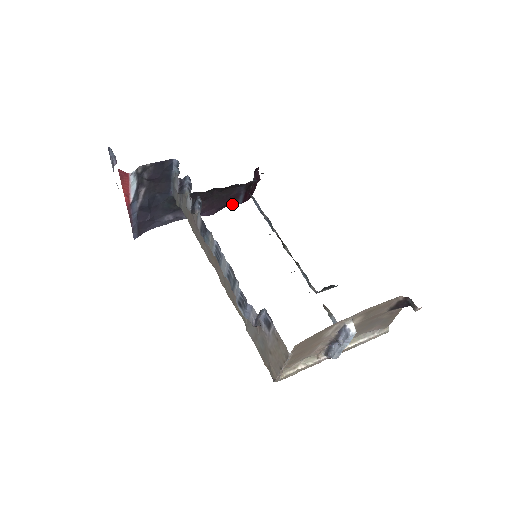
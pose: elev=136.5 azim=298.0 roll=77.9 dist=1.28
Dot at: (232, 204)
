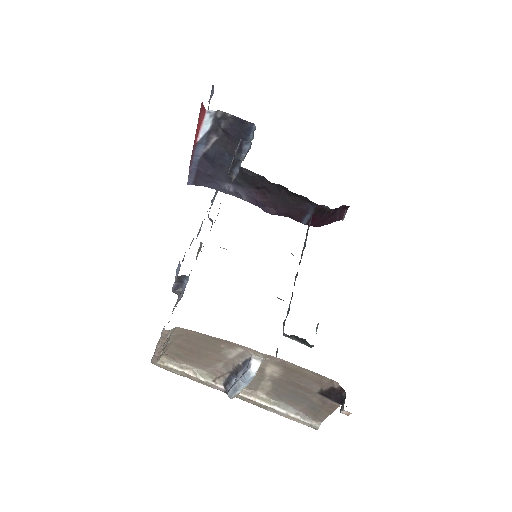
Dot at: (296, 218)
